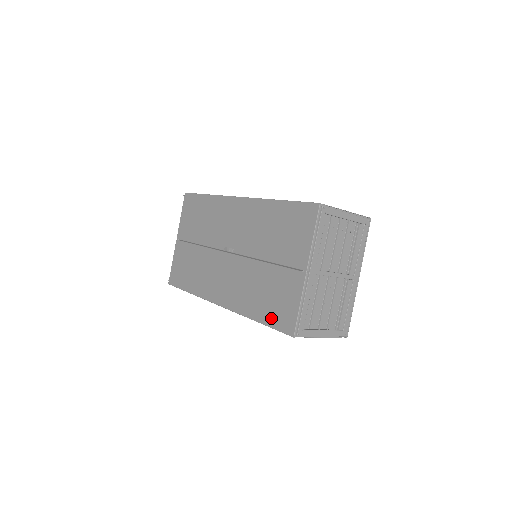
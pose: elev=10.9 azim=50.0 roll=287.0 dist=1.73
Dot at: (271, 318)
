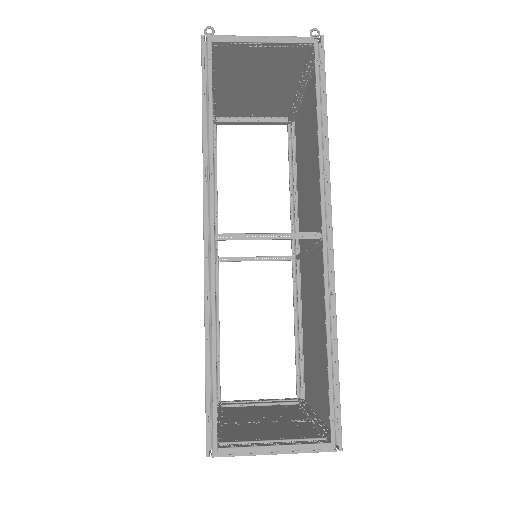
Dot at: occluded
